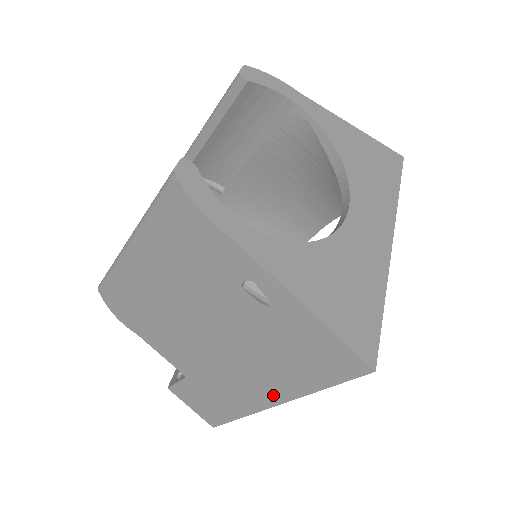
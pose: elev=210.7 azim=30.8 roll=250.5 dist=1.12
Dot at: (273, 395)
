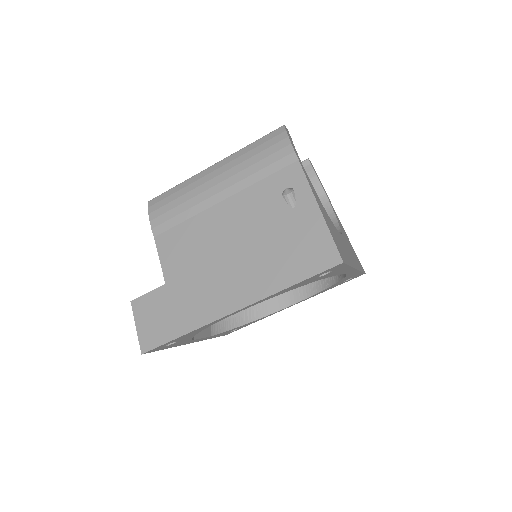
Dot at: (242, 297)
